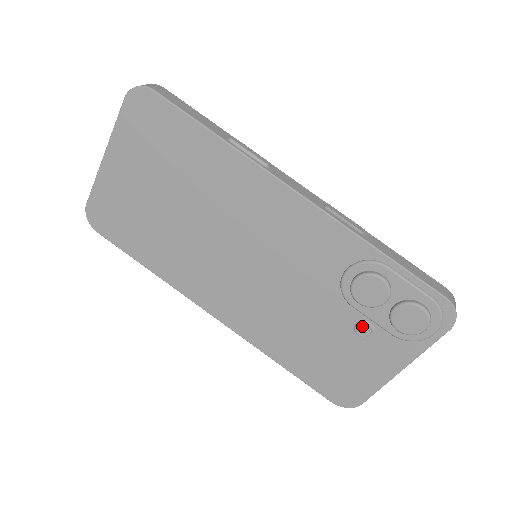
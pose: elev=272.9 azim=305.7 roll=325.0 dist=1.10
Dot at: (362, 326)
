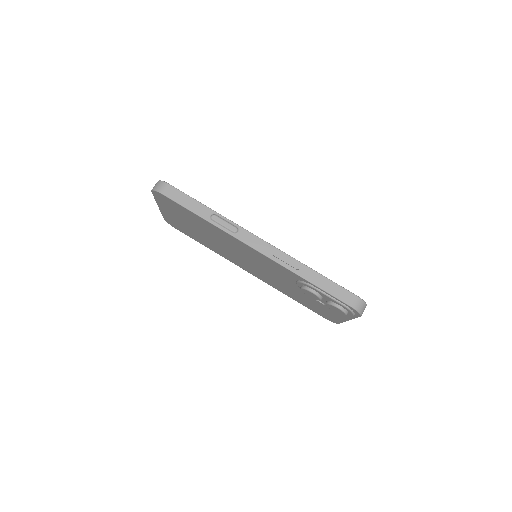
Dot at: (318, 302)
